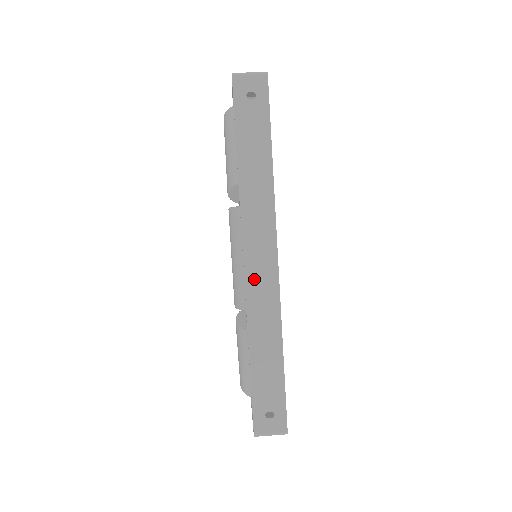
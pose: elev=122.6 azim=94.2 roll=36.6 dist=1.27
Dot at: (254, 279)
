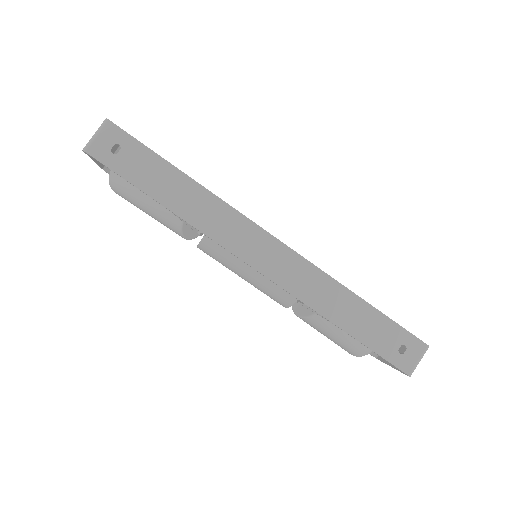
Dot at: (278, 272)
